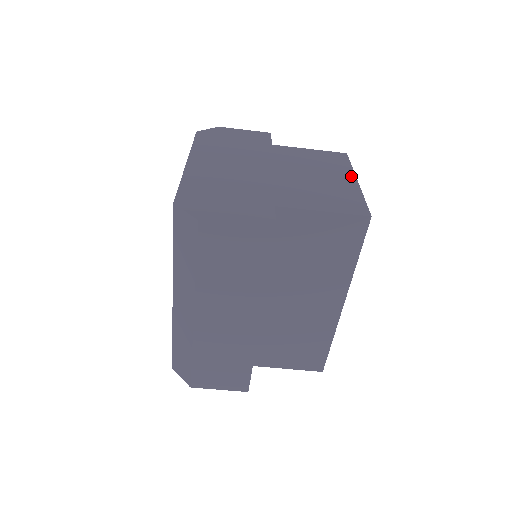
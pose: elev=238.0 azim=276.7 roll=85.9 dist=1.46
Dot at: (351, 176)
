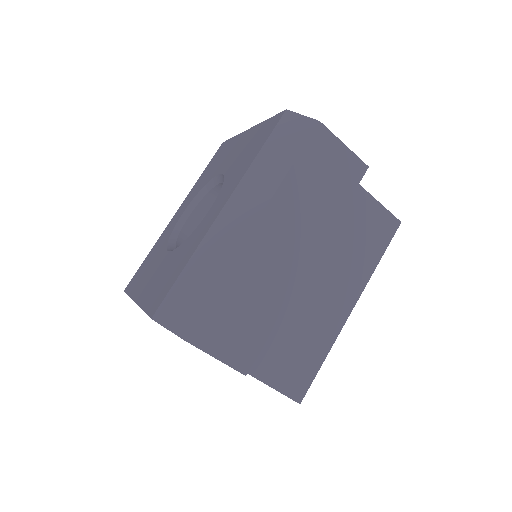
Dot at: occluded
